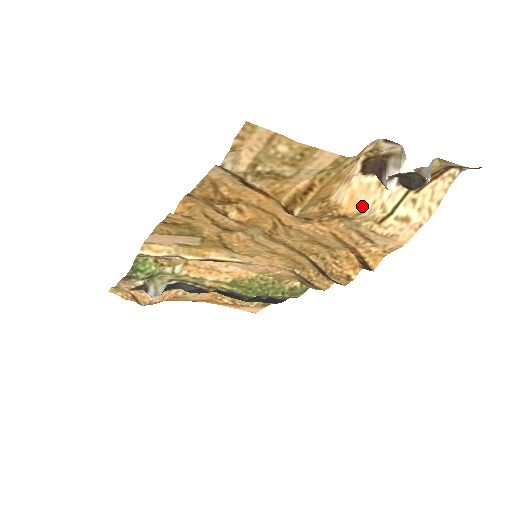
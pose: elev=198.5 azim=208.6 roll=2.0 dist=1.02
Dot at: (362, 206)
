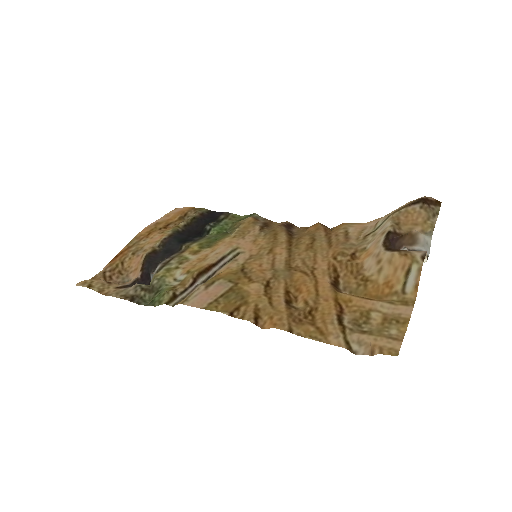
Dot at: (368, 248)
